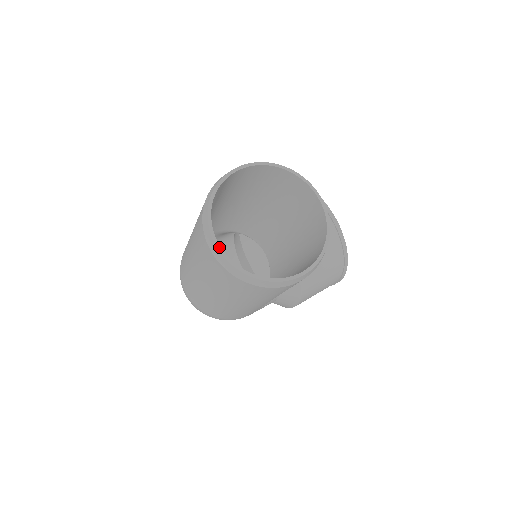
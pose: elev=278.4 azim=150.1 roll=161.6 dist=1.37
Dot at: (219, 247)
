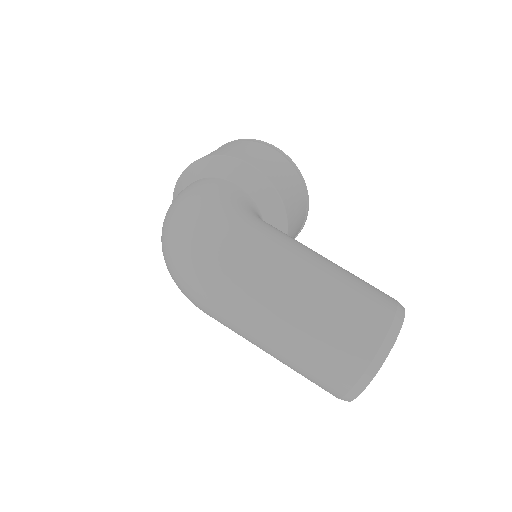
Dot at: (363, 390)
